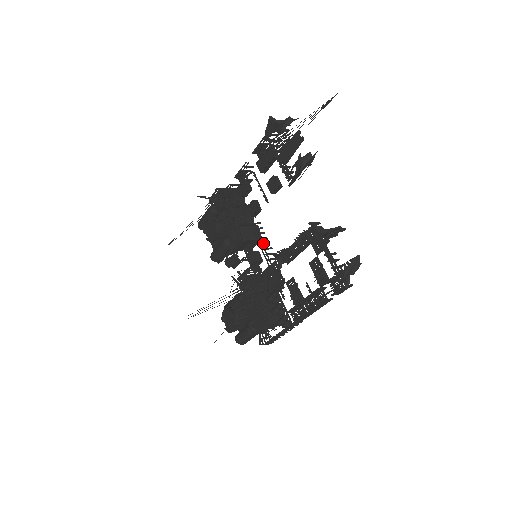
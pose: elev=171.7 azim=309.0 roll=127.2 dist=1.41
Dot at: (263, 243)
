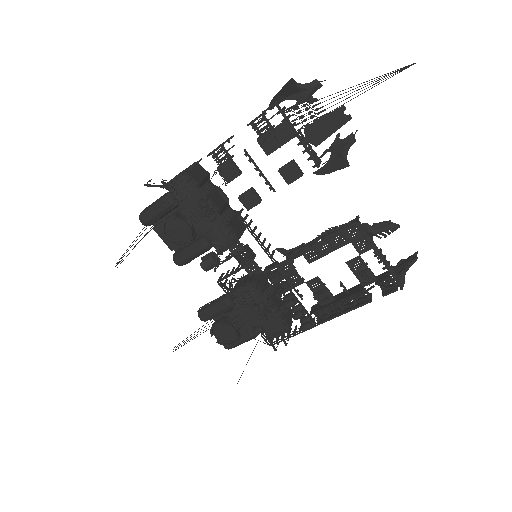
Dot at: (259, 237)
